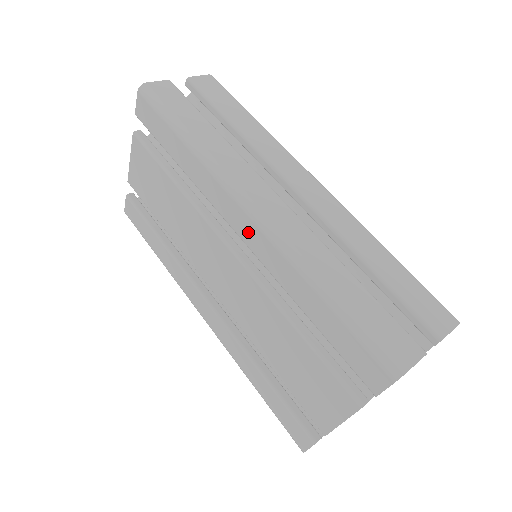
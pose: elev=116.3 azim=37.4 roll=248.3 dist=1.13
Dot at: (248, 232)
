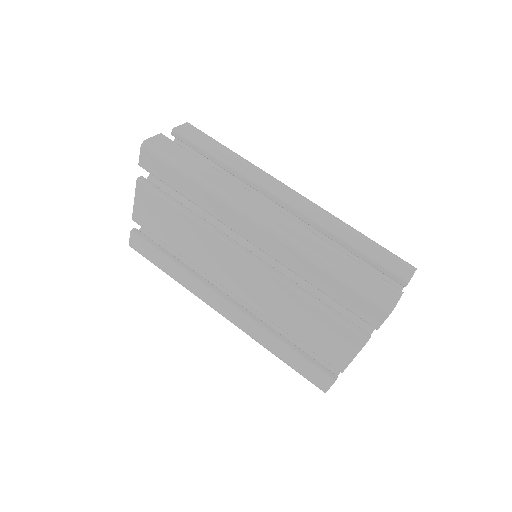
Dot at: (259, 238)
